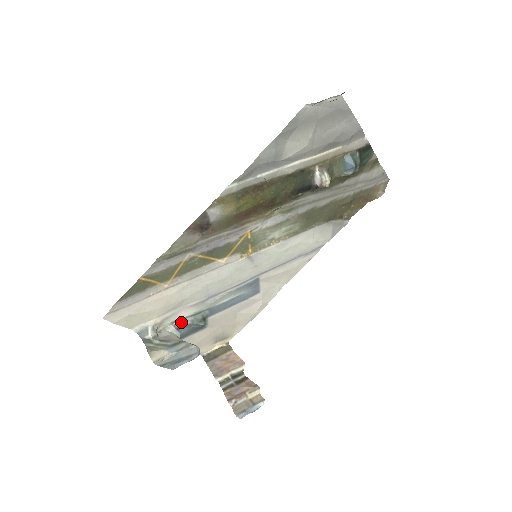
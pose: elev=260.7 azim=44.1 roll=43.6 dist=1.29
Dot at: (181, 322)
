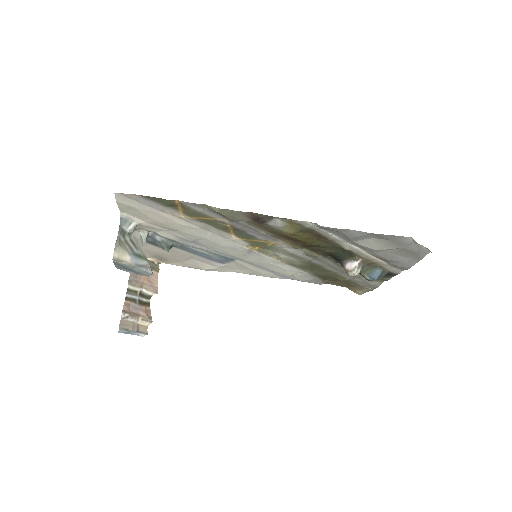
Dot at: (155, 235)
